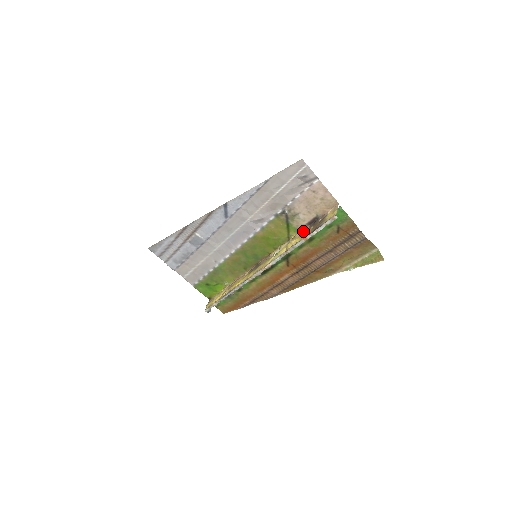
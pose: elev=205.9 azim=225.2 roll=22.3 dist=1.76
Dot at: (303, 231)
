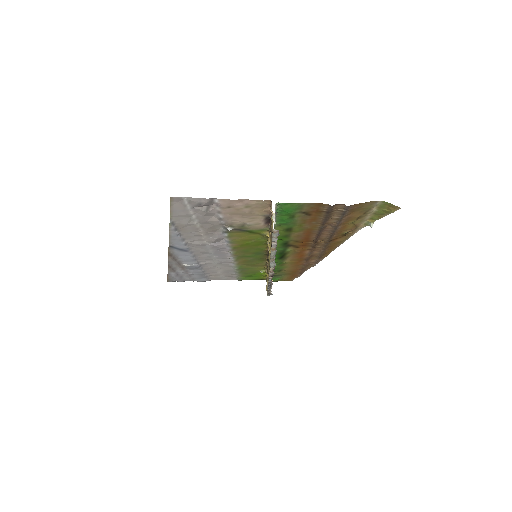
Dot at: occluded
